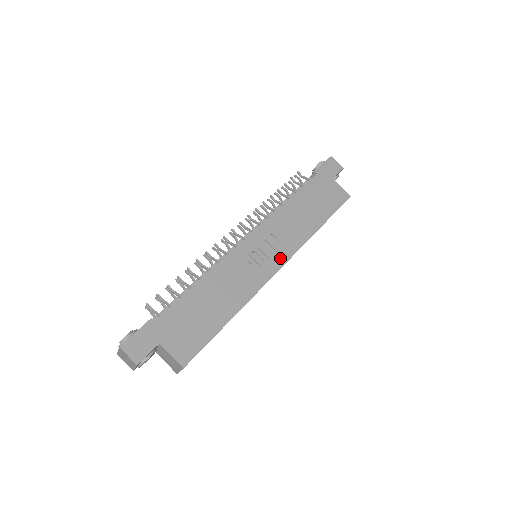
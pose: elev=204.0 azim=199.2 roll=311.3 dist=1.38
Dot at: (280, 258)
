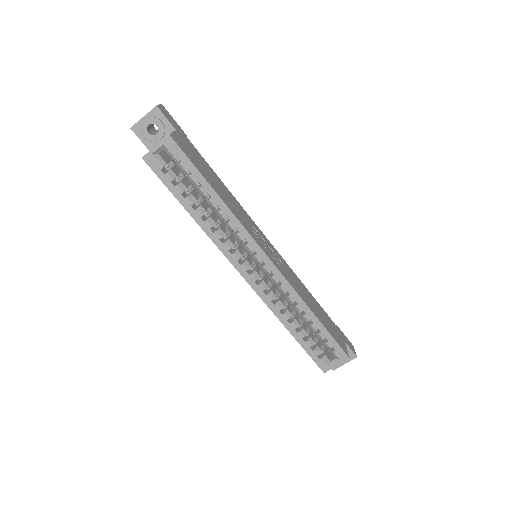
Dot at: (275, 262)
